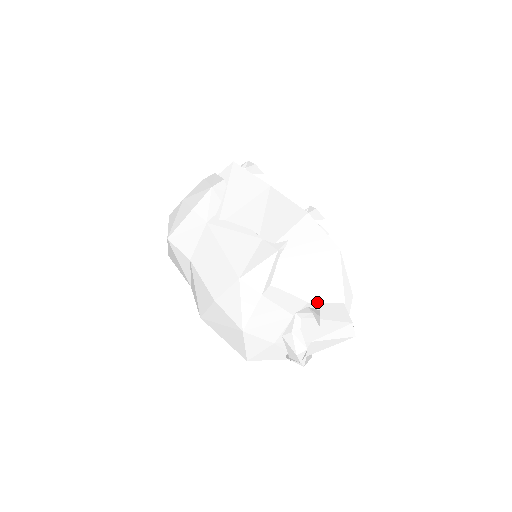
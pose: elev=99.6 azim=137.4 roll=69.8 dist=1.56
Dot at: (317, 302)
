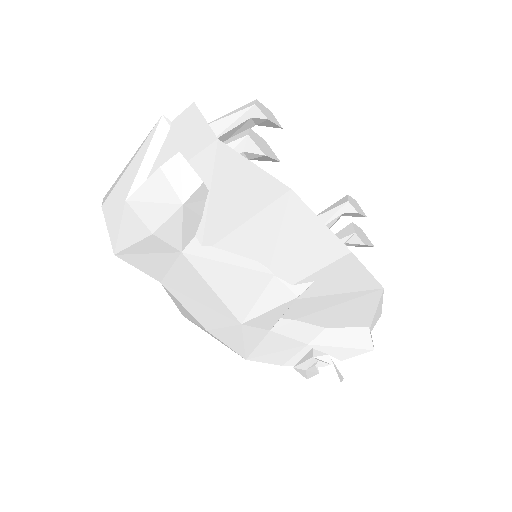
Dot at: (337, 327)
